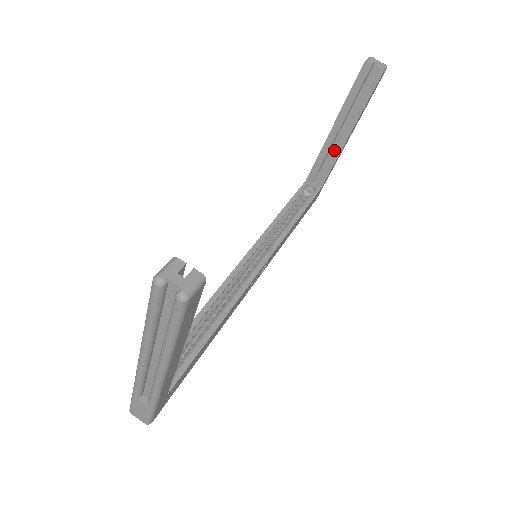
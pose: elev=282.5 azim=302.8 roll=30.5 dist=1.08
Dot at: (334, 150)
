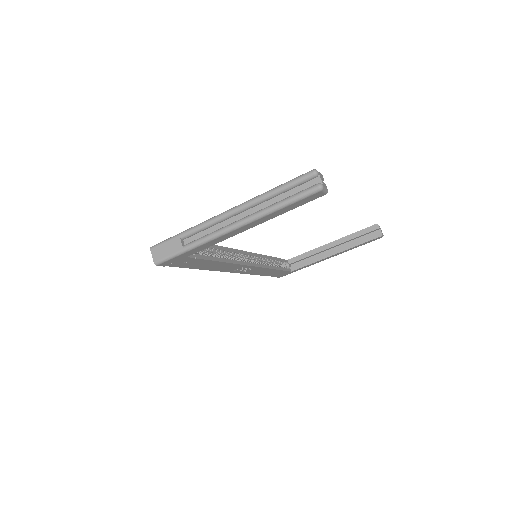
Dot at: (321, 255)
